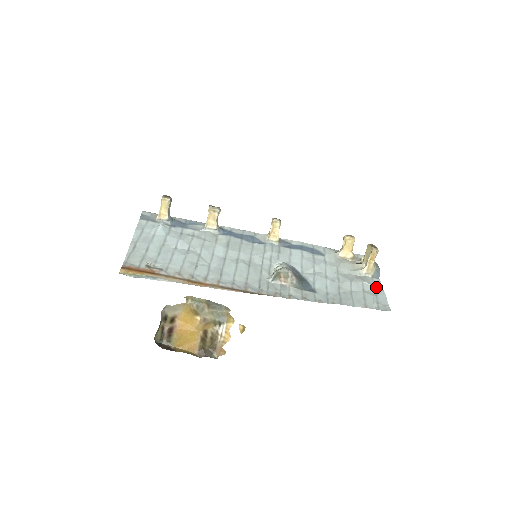
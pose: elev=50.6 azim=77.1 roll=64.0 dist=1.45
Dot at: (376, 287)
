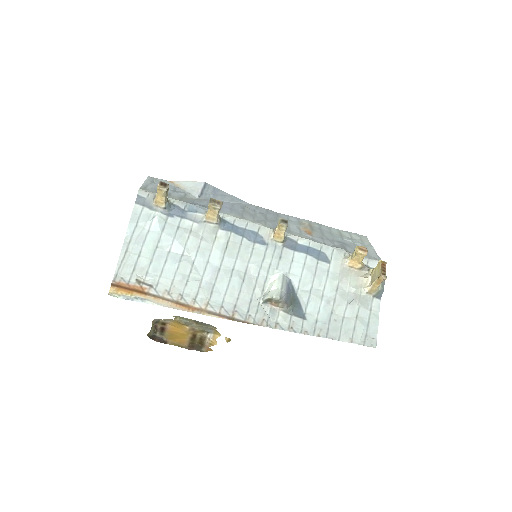
Dot at: (372, 312)
